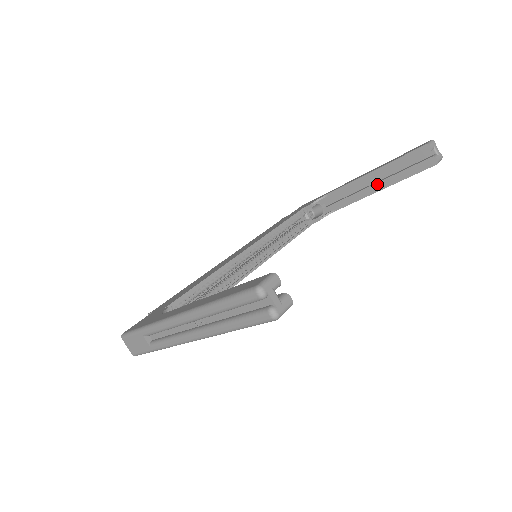
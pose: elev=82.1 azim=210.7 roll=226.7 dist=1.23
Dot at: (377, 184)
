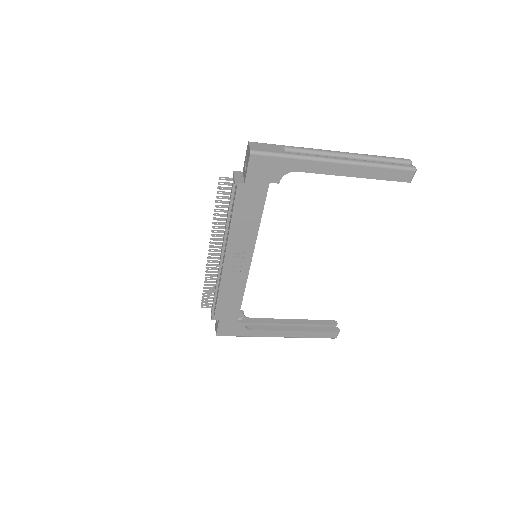
Dot at: (295, 327)
